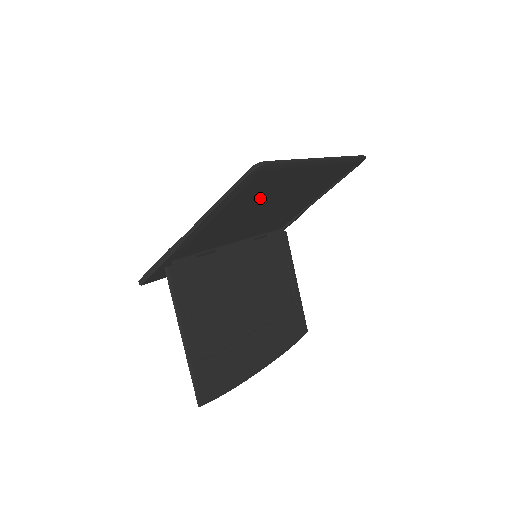
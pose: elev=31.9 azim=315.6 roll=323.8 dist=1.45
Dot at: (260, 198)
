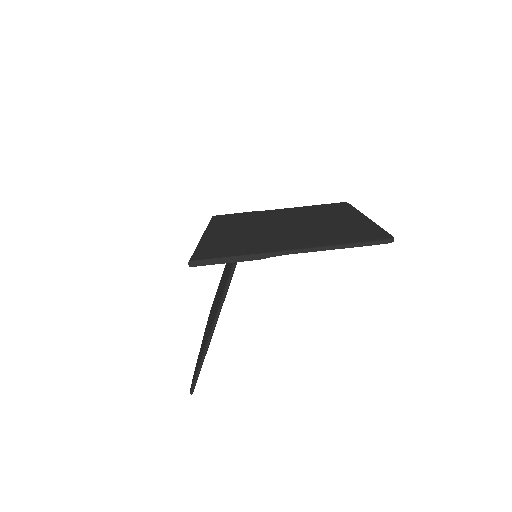
Dot at: occluded
